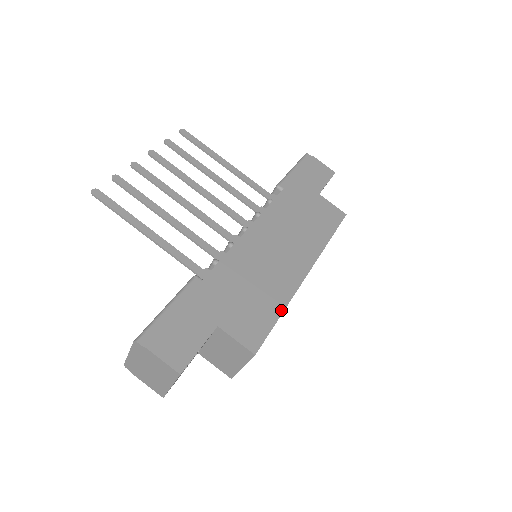
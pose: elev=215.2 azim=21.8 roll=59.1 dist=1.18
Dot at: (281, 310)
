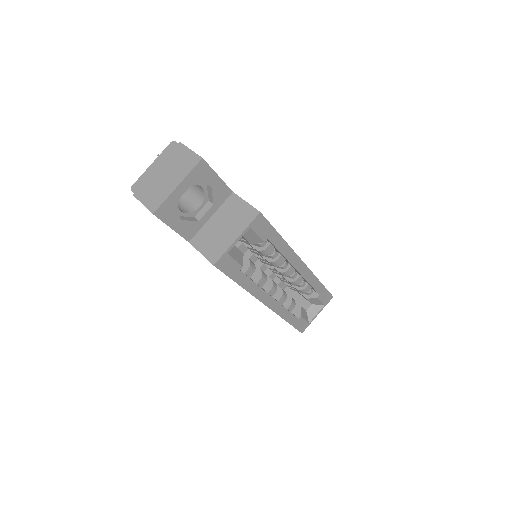
Dot at: (282, 238)
